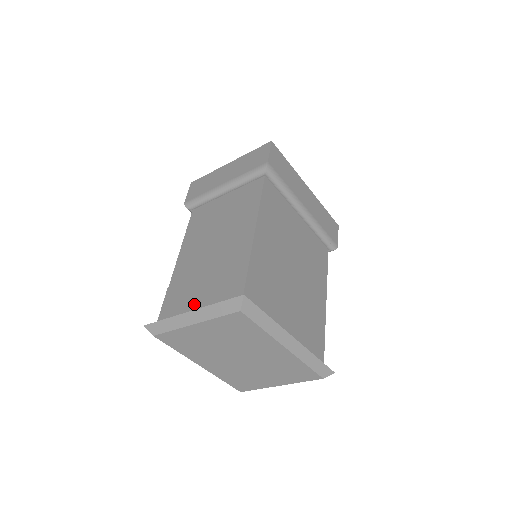
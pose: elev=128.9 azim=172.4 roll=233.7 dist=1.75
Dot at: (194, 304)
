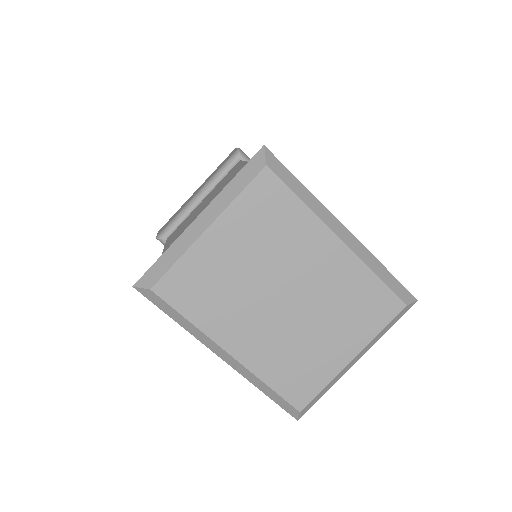
Dot at: occluded
